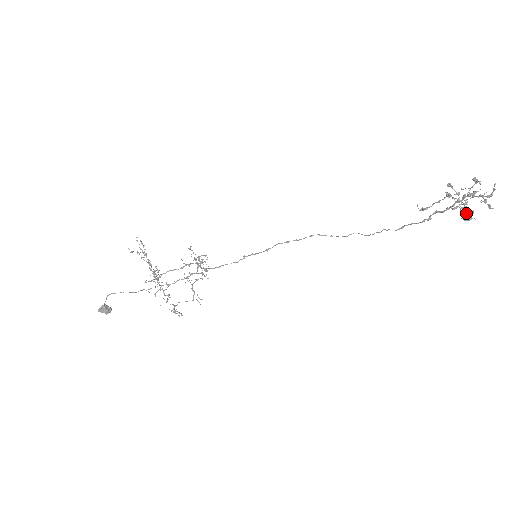
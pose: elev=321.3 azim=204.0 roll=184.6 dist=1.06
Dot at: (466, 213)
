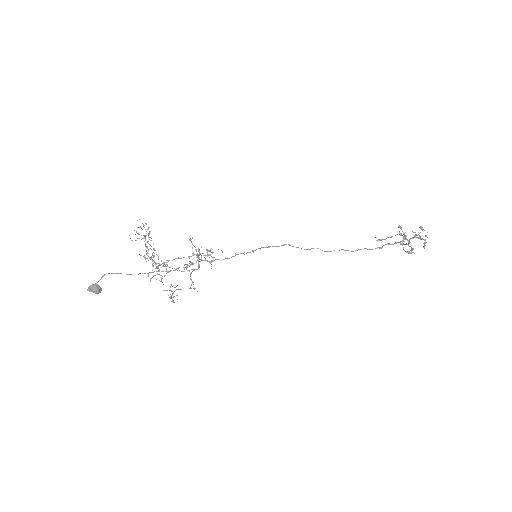
Dot at: (411, 248)
